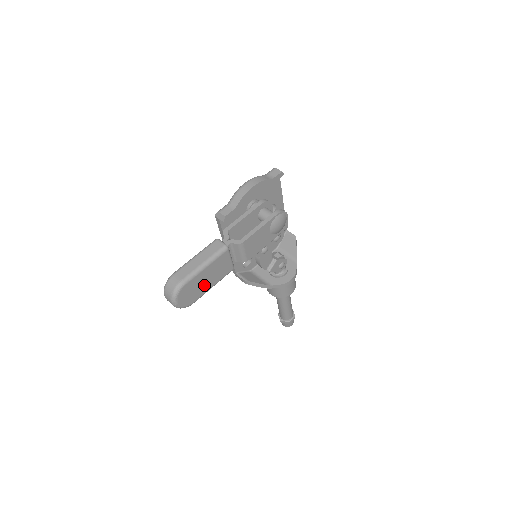
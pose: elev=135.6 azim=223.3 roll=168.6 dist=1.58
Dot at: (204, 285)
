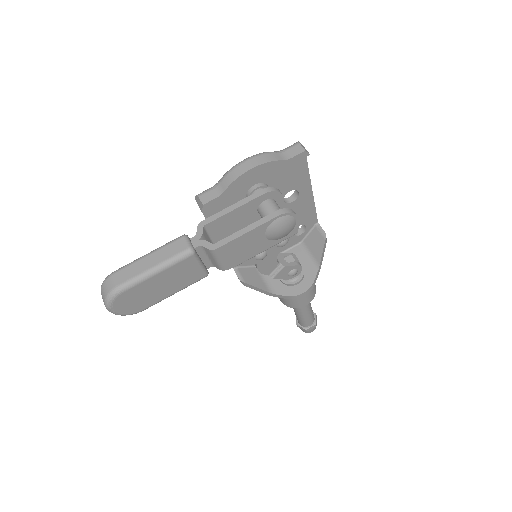
Dot at: (157, 292)
